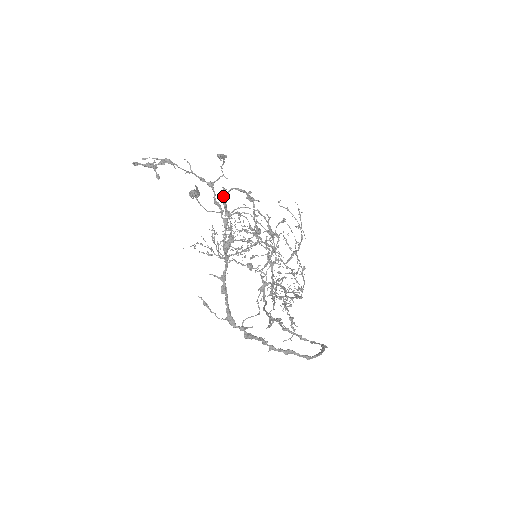
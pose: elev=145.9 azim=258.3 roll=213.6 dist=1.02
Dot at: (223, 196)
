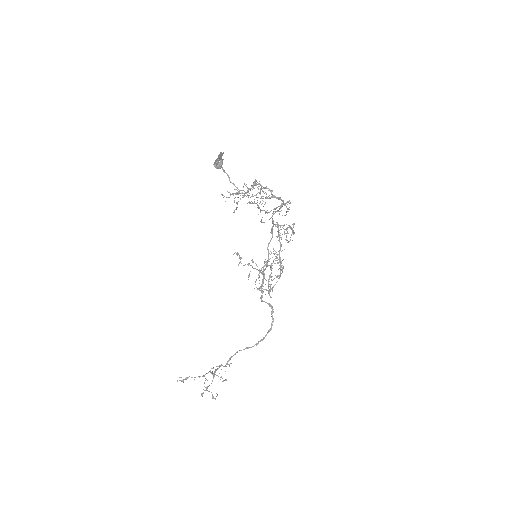
Dot at: (206, 390)
